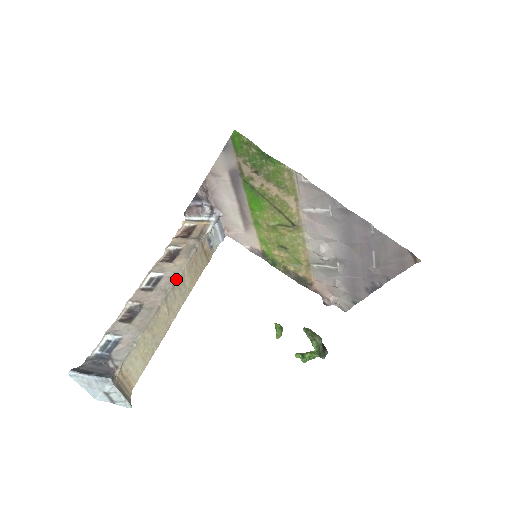
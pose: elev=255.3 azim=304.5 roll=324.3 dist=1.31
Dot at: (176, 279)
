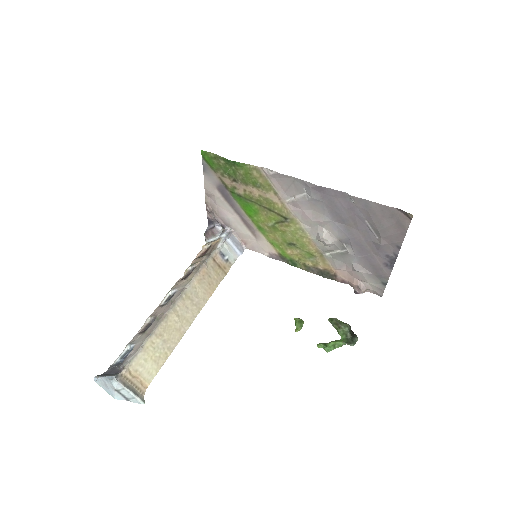
Dot at: (184, 291)
